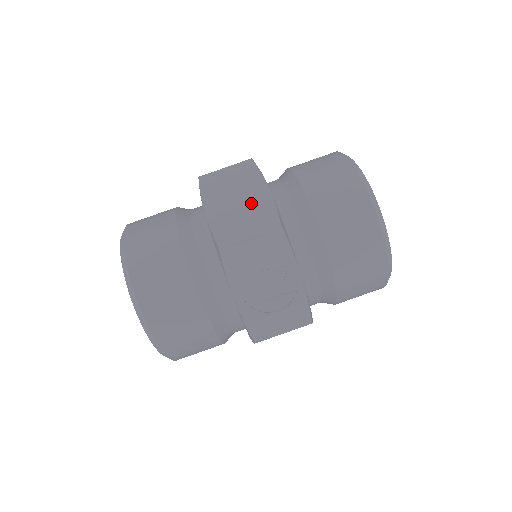
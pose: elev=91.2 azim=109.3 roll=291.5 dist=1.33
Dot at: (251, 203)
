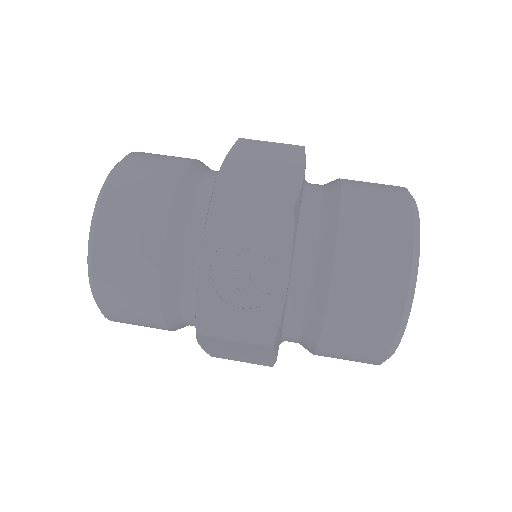
Dot at: (276, 176)
